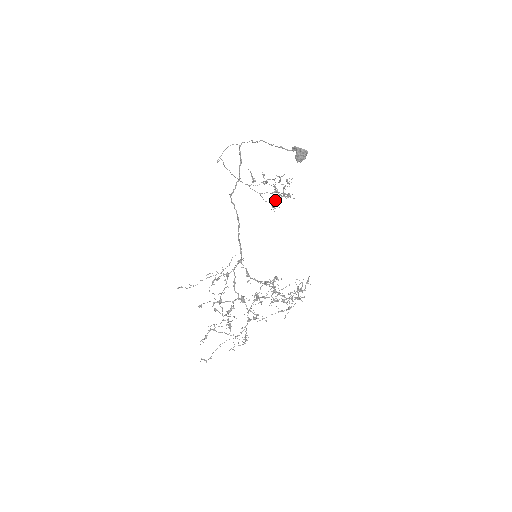
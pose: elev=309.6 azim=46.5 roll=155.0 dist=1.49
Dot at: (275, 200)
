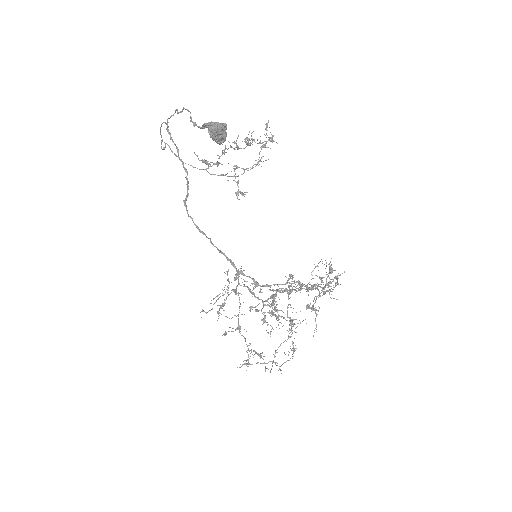
Dot at: occluded
